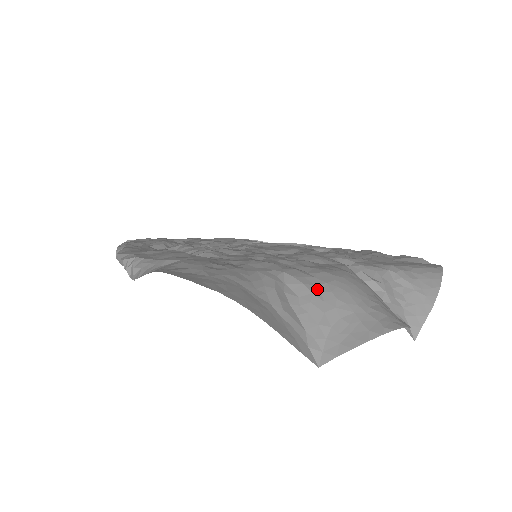
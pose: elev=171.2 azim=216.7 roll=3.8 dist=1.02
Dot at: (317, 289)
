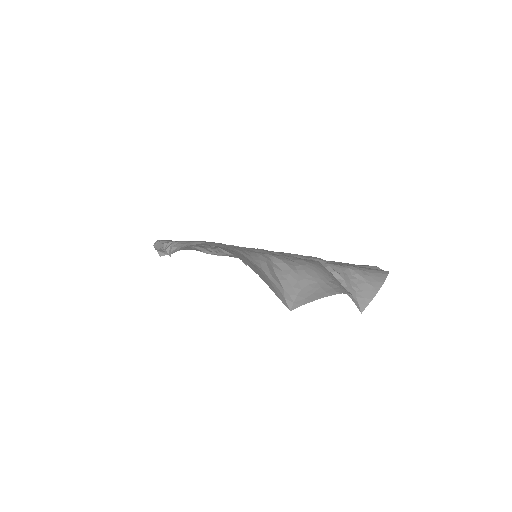
Dot at: (295, 268)
